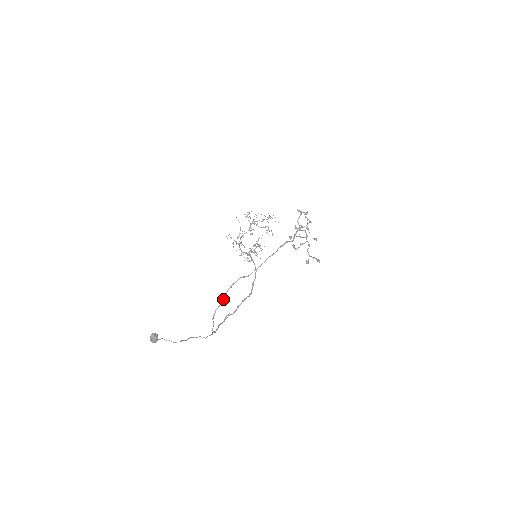
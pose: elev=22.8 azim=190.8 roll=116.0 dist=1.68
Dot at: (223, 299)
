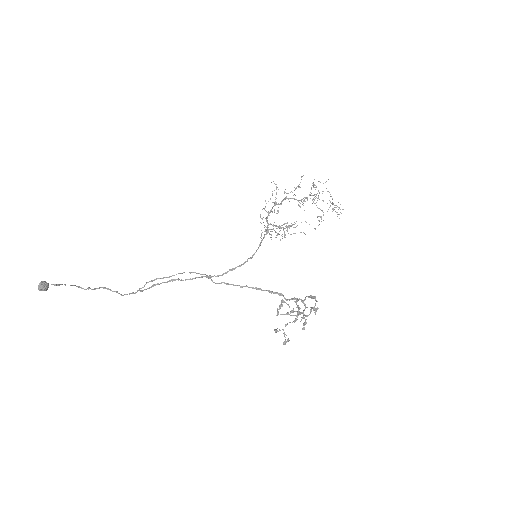
Dot at: (174, 275)
